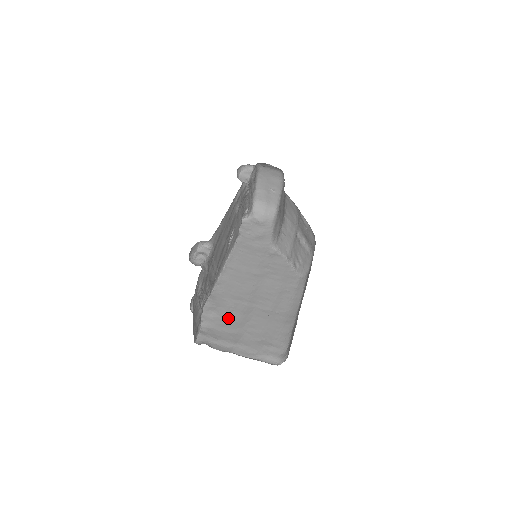
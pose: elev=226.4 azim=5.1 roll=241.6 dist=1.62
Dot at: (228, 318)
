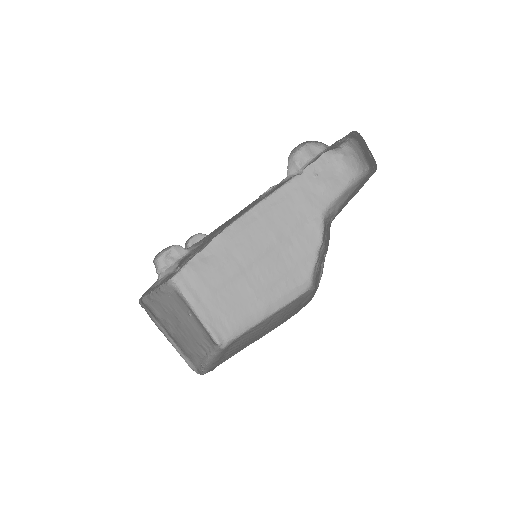
Dot at: (215, 271)
